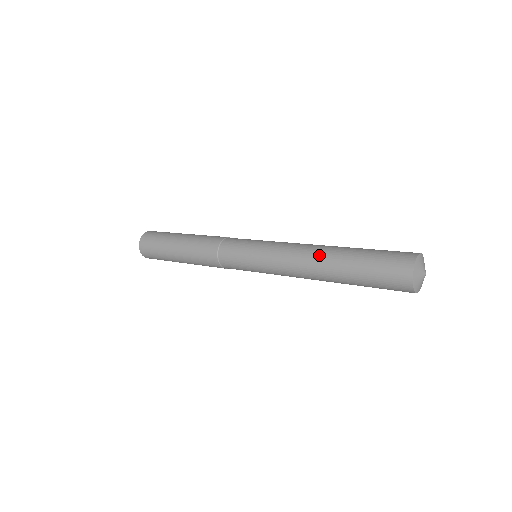
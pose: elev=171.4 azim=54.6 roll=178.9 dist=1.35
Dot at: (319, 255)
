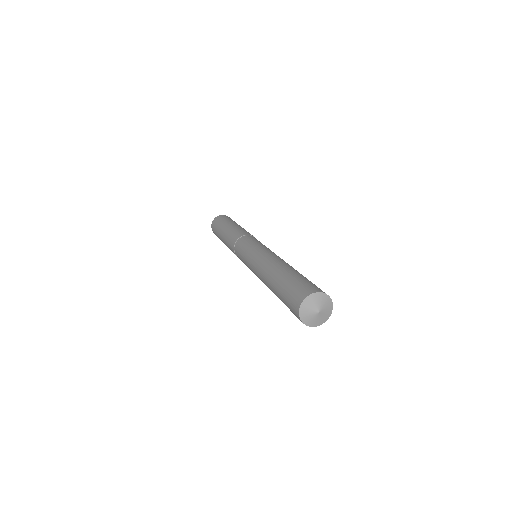
Dot at: (274, 265)
